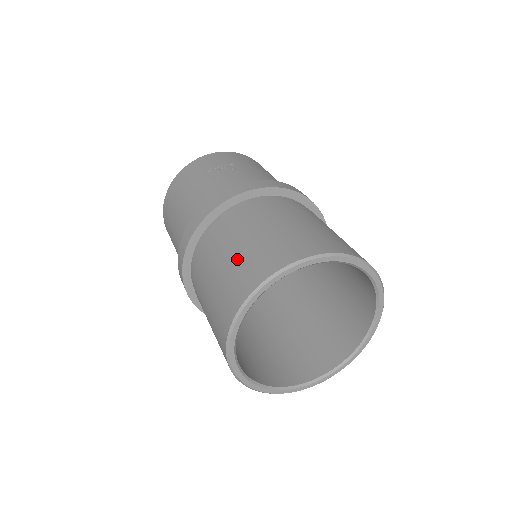
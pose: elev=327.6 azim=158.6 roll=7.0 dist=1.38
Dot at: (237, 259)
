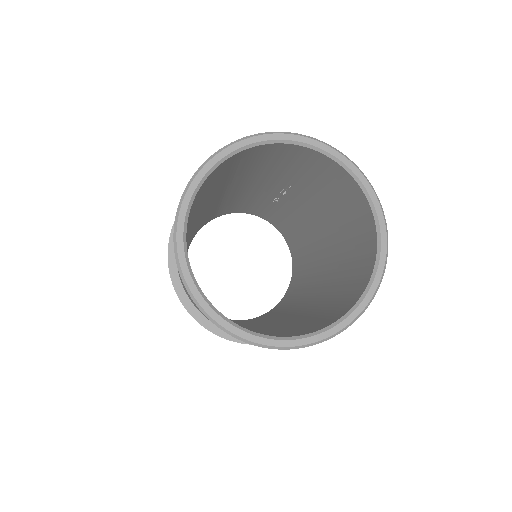
Dot at: occluded
